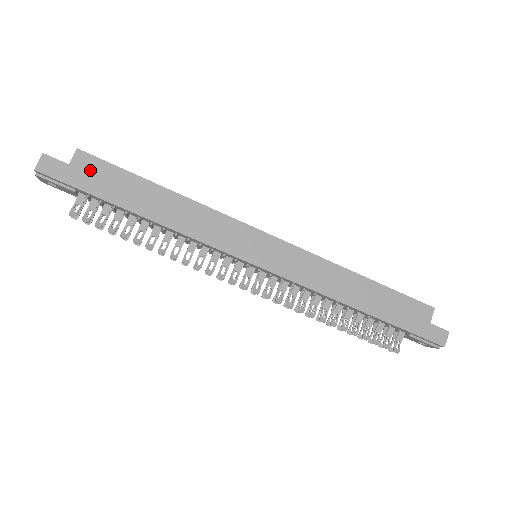
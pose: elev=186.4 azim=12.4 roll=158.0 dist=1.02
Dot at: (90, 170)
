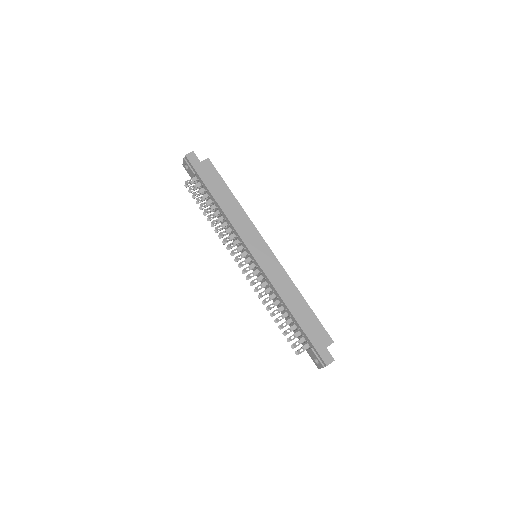
Dot at: (208, 169)
